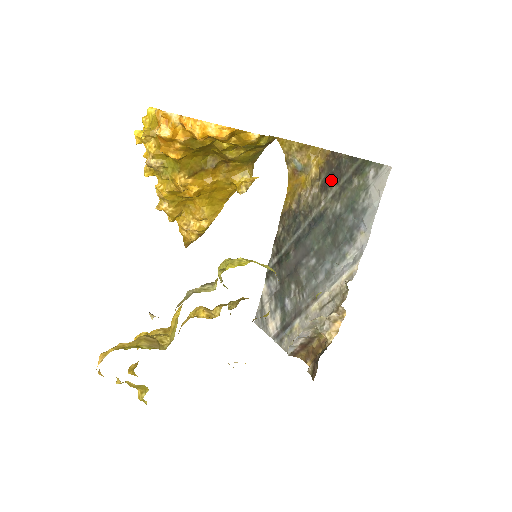
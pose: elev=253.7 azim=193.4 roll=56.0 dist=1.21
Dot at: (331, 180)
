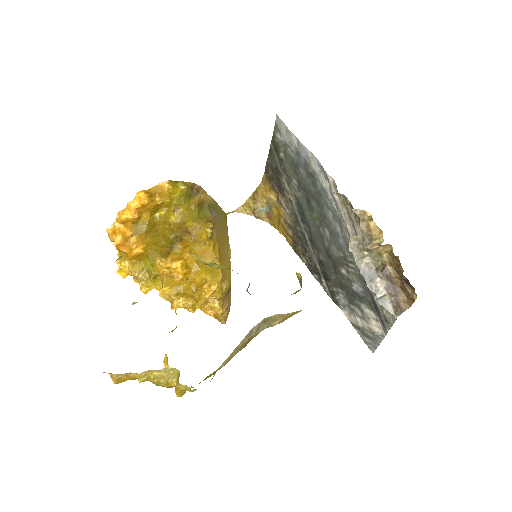
Dot at: (279, 181)
